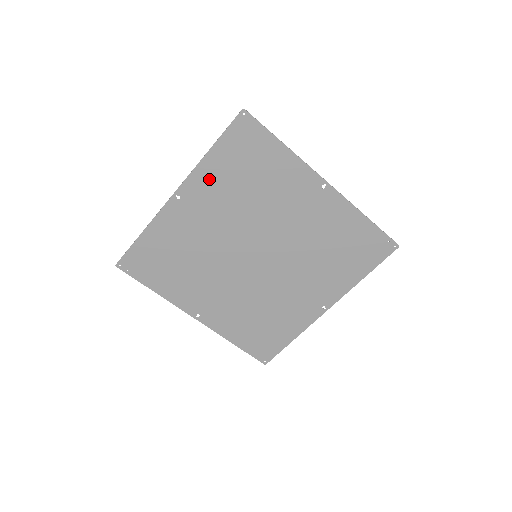
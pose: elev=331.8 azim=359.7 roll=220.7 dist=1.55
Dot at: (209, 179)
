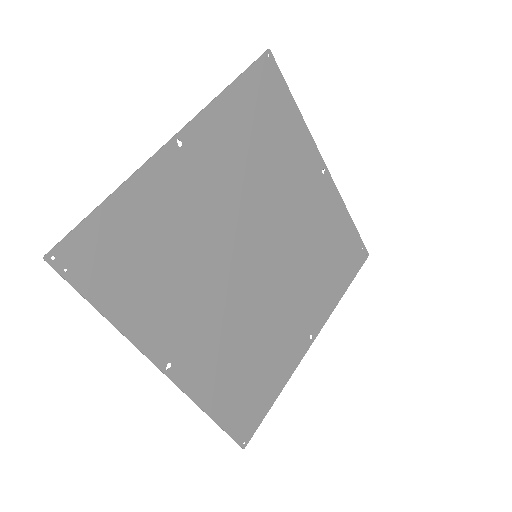
Dot at: (222, 127)
